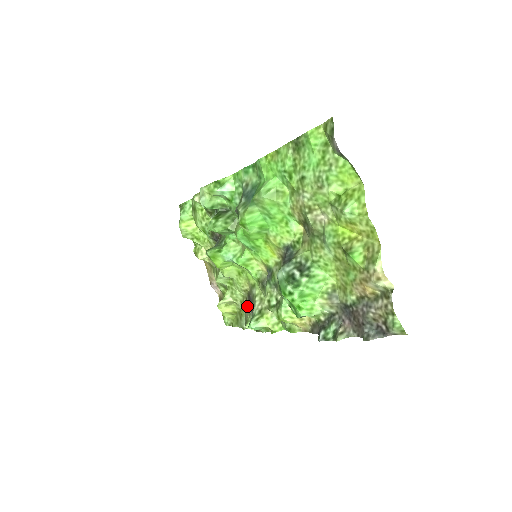
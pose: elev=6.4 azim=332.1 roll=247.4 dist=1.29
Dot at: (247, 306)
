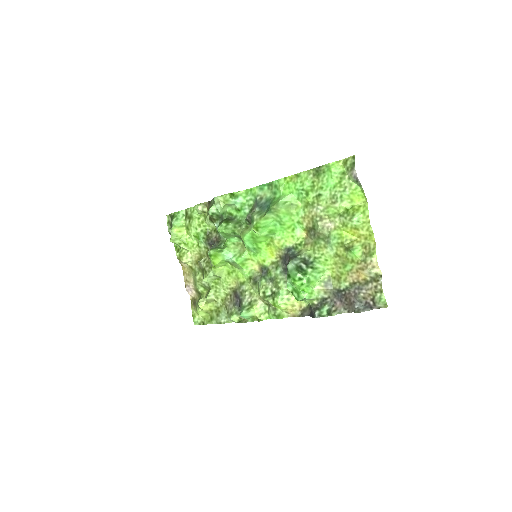
Dot at: (232, 301)
